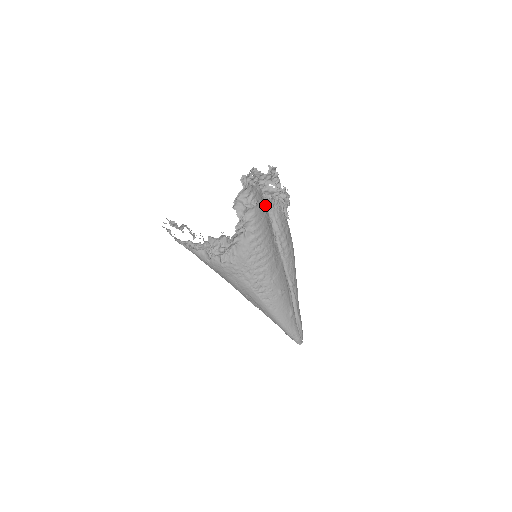
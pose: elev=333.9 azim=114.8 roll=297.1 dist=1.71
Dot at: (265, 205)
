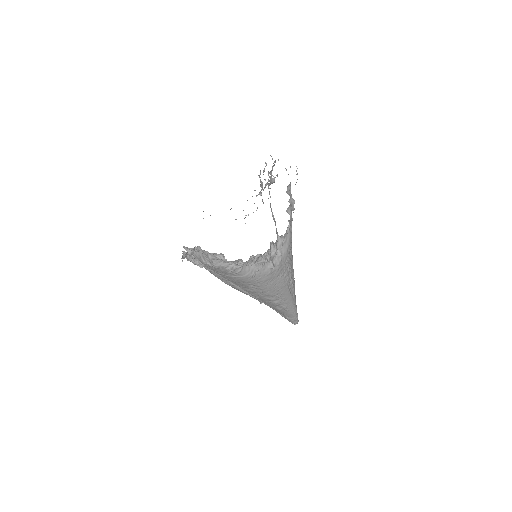
Dot at: occluded
